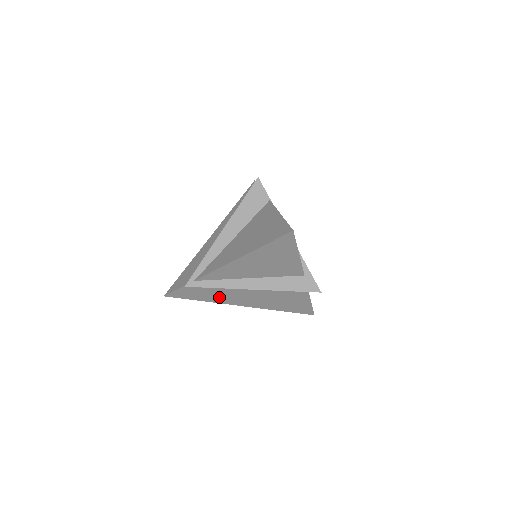
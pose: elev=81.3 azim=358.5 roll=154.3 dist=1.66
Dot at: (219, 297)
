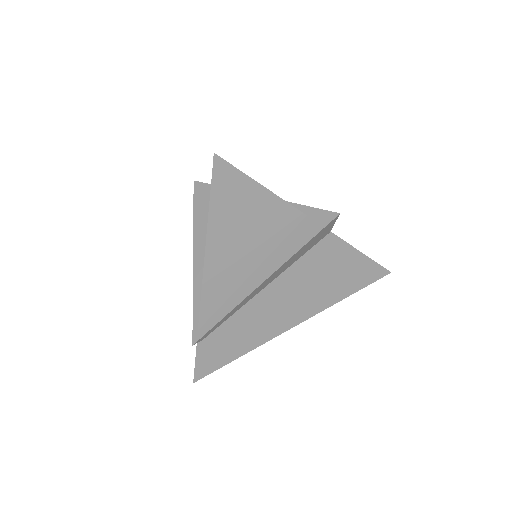
Dot at: (253, 334)
